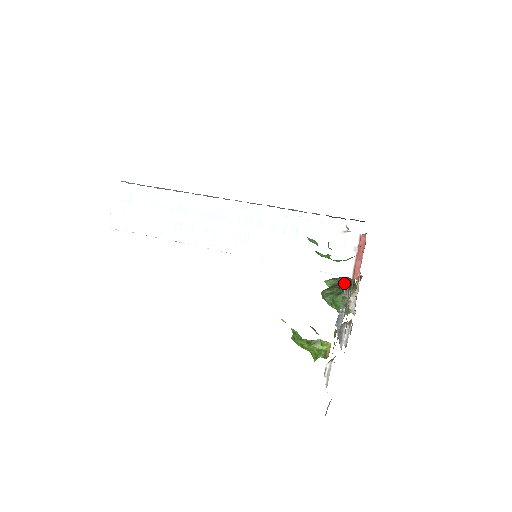
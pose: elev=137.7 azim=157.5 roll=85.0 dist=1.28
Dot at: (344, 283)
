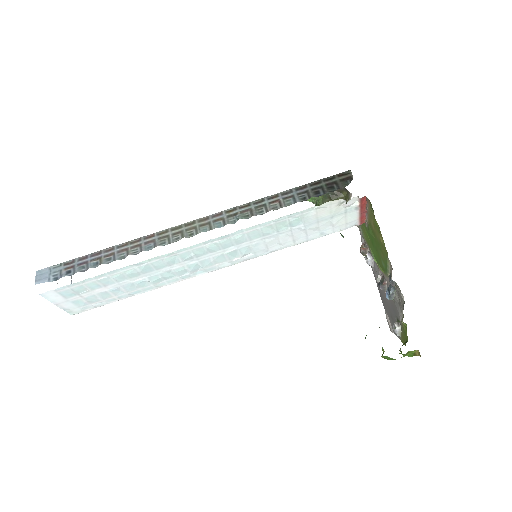
Dot at: (330, 200)
